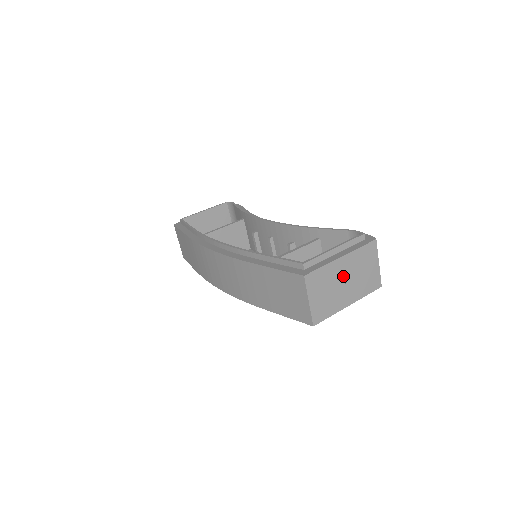
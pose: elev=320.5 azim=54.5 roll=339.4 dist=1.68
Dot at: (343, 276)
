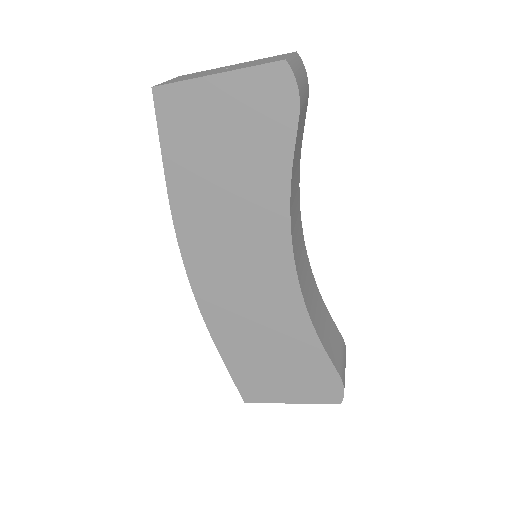
Dot at: occluded
